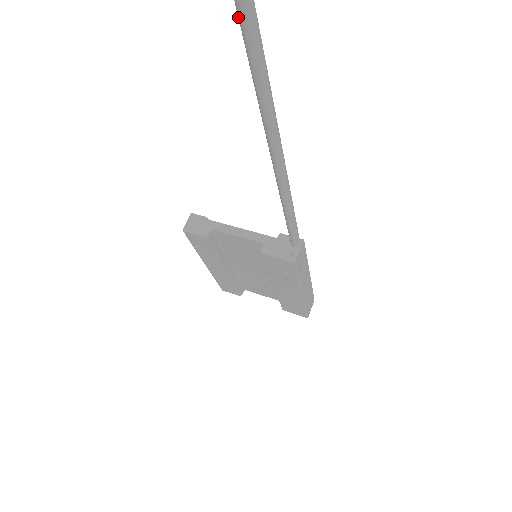
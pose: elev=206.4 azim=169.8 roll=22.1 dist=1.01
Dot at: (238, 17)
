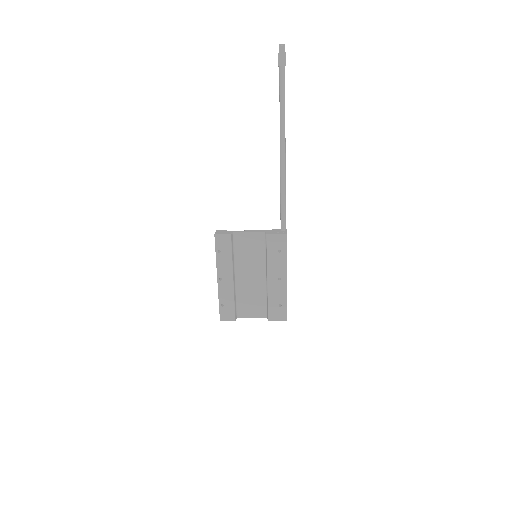
Dot at: (280, 81)
